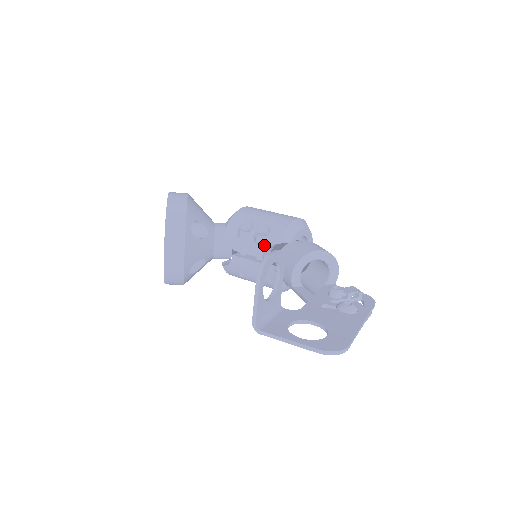
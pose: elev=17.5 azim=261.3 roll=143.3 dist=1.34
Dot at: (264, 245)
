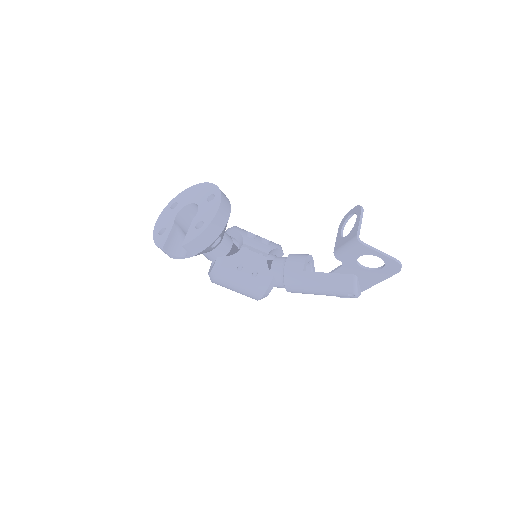
Dot at: (270, 246)
